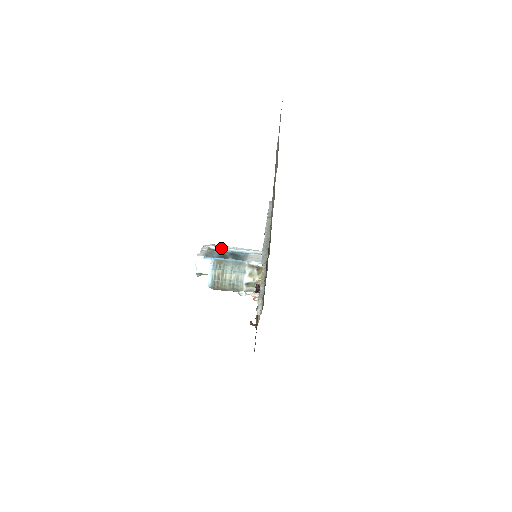
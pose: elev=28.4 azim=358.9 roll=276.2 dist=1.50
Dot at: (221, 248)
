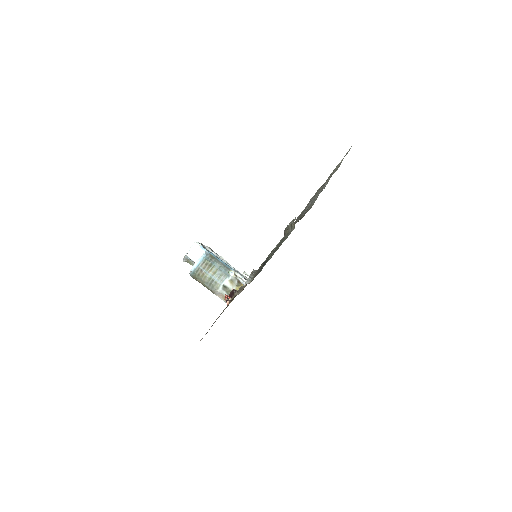
Dot at: (214, 253)
